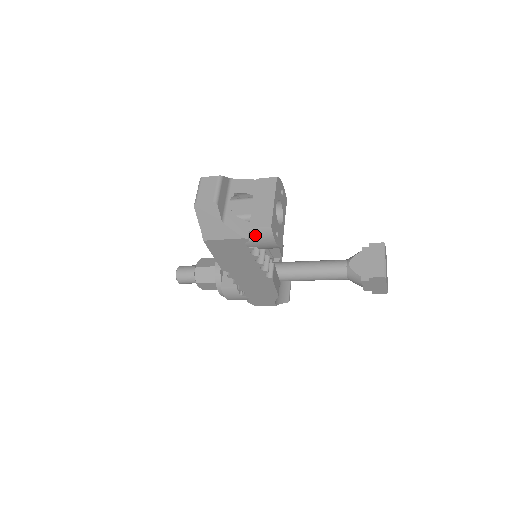
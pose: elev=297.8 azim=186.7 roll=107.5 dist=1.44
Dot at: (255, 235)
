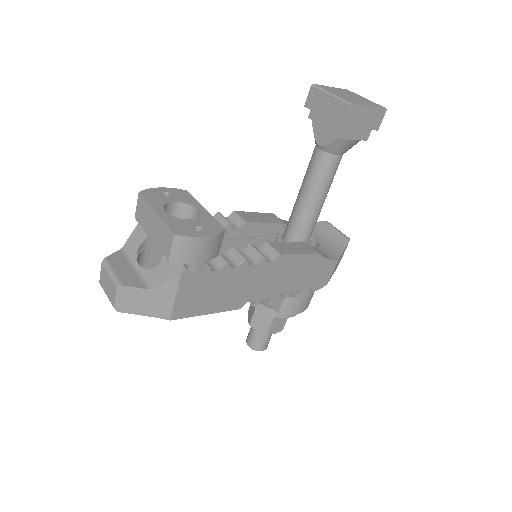
Dot at: (181, 258)
